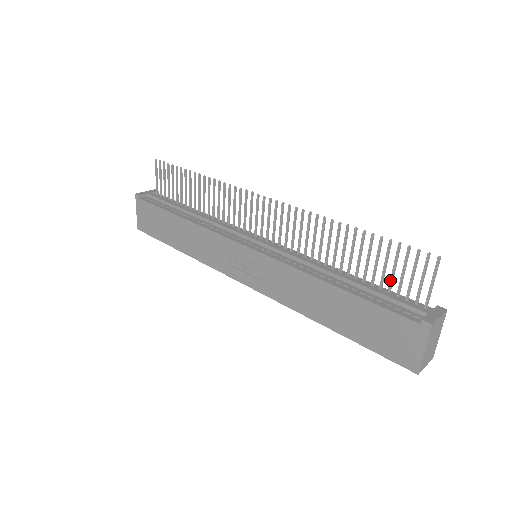
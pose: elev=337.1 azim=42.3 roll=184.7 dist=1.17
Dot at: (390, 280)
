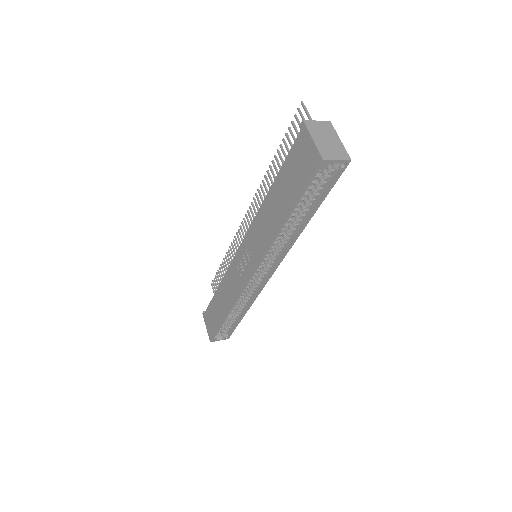
Dot at: occluded
